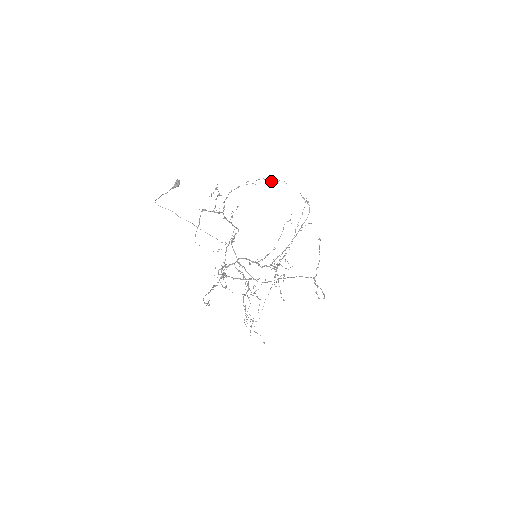
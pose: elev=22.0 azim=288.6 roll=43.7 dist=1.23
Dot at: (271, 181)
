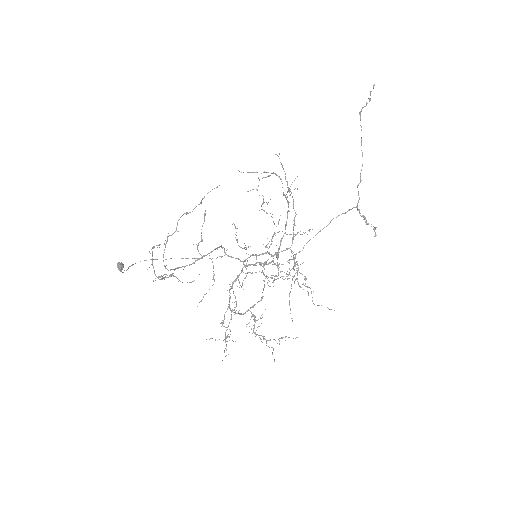
Dot at: (195, 207)
